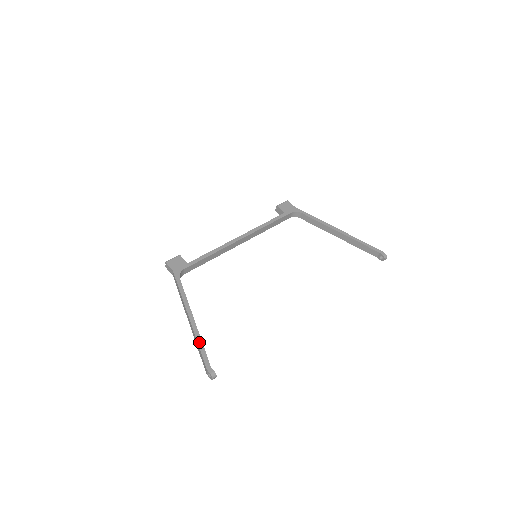
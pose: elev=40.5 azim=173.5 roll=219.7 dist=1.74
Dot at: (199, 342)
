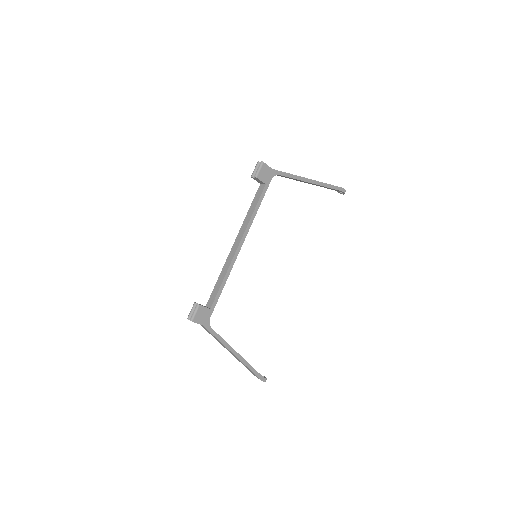
Dot at: (250, 368)
